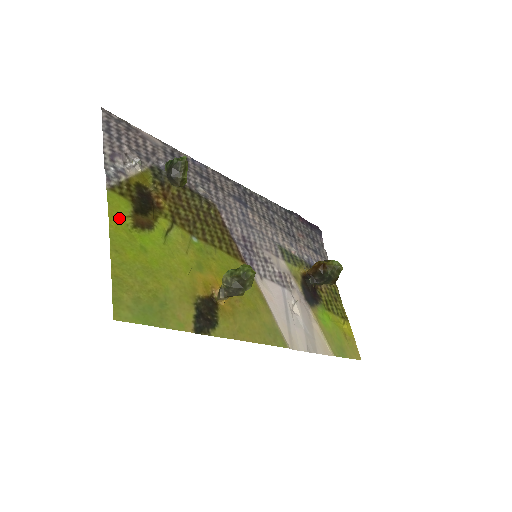
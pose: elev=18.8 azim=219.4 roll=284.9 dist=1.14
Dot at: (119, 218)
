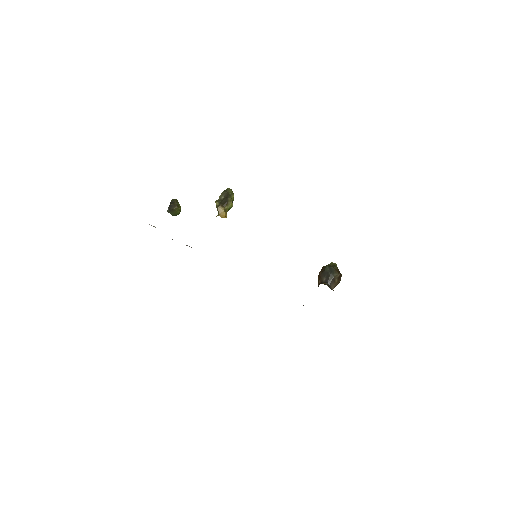
Dot at: occluded
